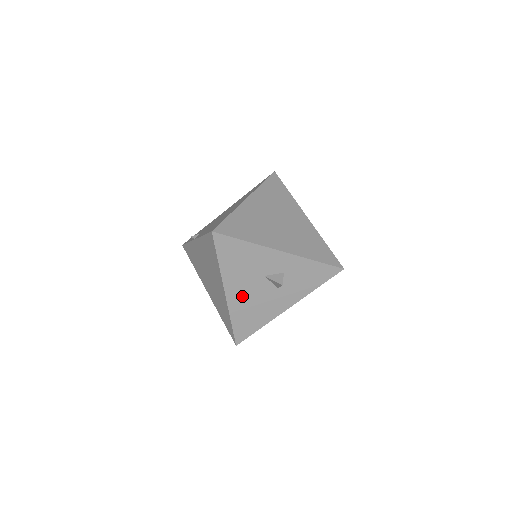
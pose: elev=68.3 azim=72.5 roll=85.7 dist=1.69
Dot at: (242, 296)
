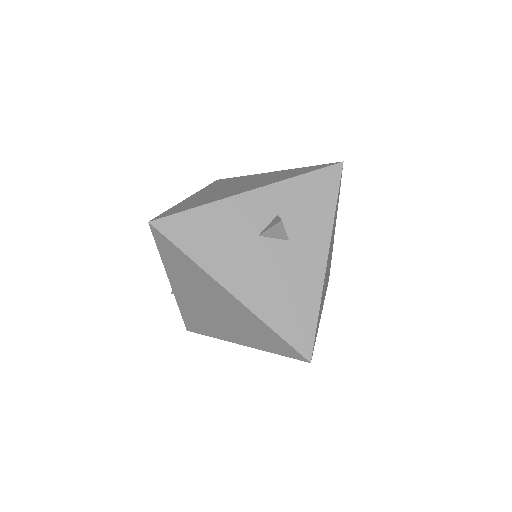
Dot at: (255, 282)
